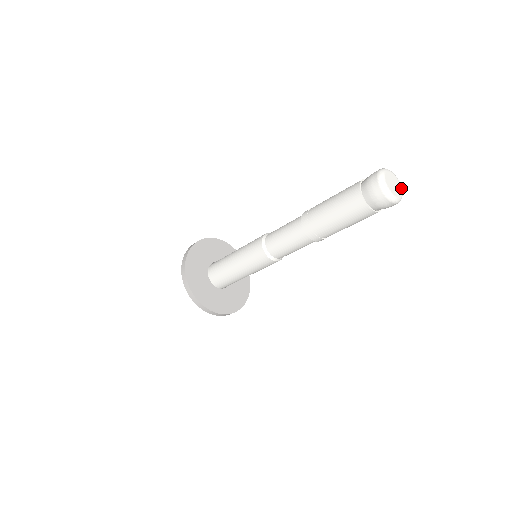
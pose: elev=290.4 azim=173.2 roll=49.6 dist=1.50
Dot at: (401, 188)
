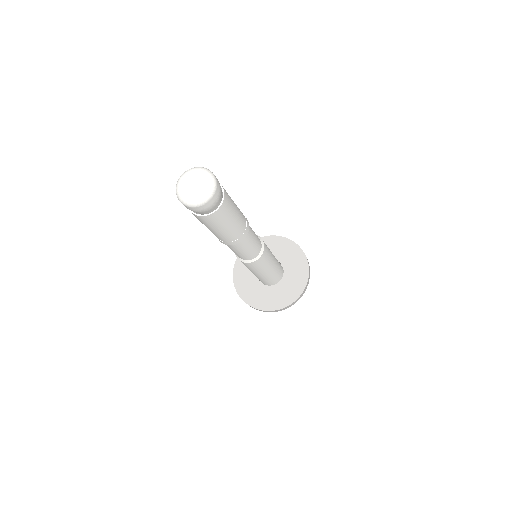
Dot at: (208, 187)
